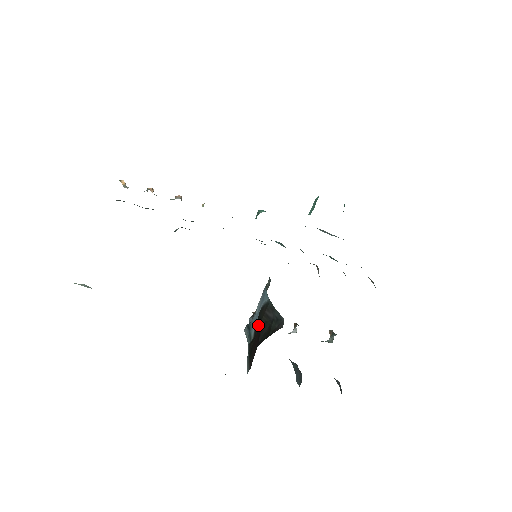
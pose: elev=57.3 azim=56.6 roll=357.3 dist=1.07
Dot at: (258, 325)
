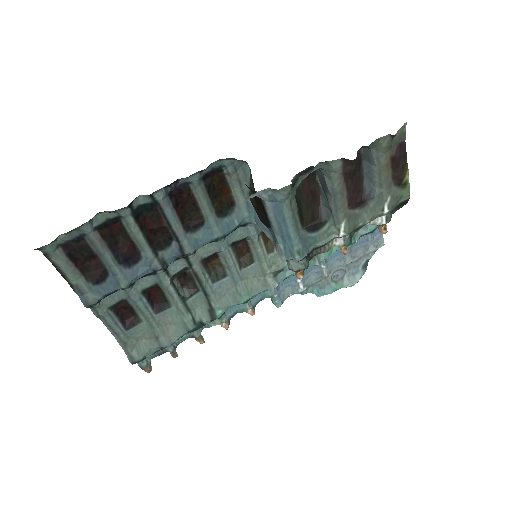
Dot at: (260, 213)
